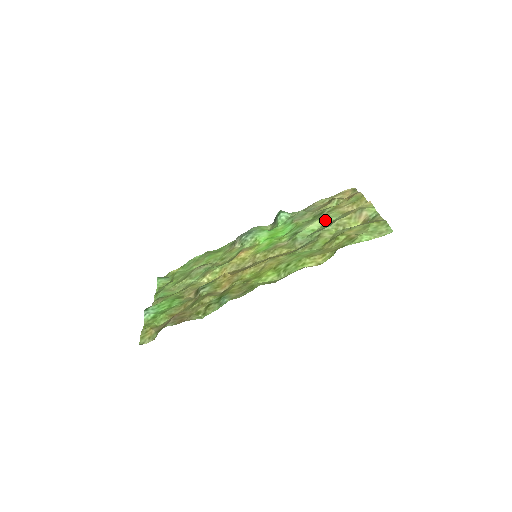
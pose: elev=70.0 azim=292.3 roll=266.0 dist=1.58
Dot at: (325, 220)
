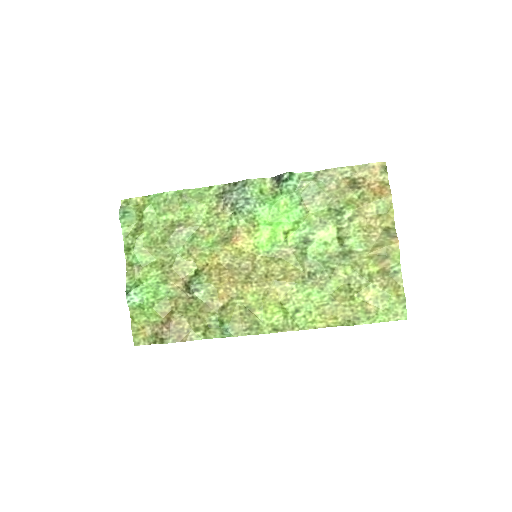
Dot at: (342, 233)
